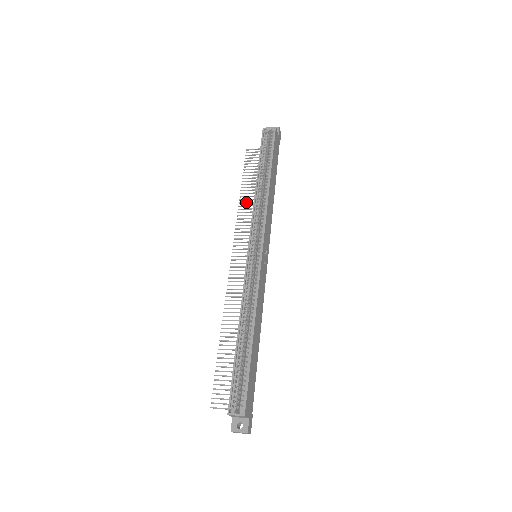
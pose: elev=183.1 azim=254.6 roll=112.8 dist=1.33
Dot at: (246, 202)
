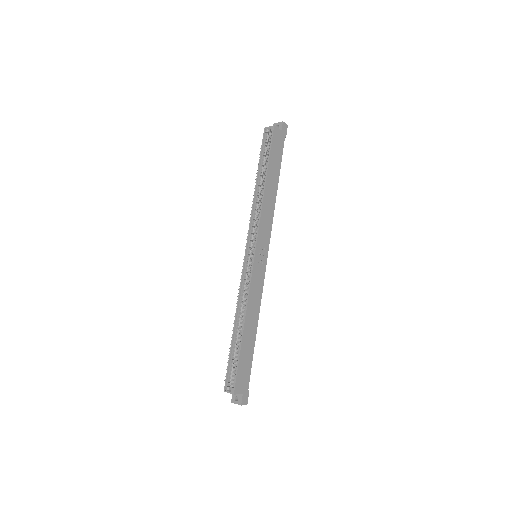
Dot at: occluded
